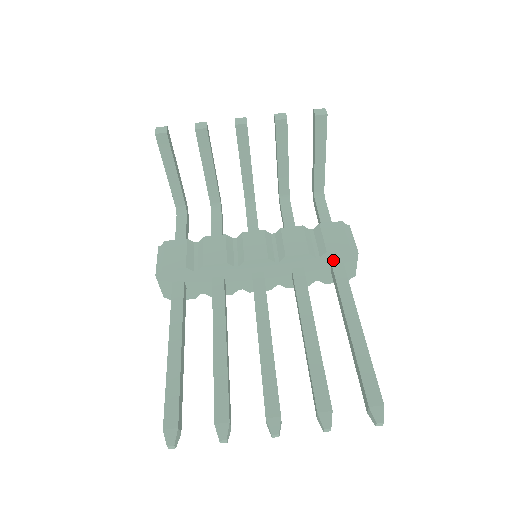
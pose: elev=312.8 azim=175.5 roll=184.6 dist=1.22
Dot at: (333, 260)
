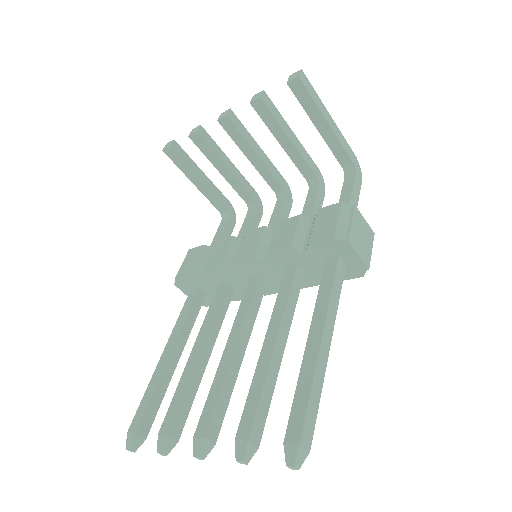
Dot at: (324, 253)
